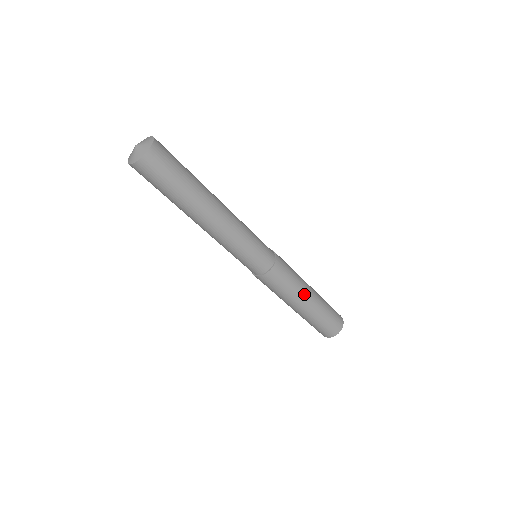
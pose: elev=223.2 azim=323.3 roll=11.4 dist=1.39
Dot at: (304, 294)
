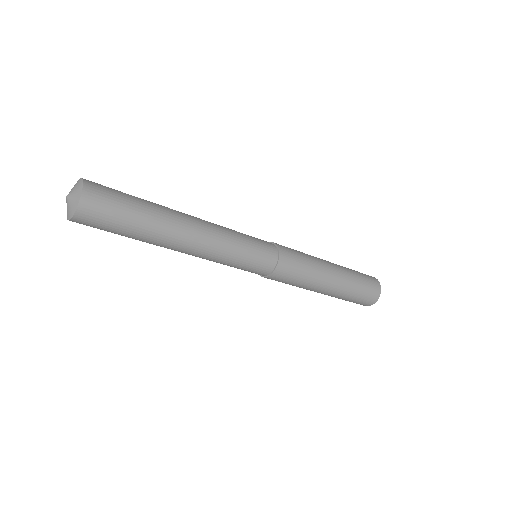
Dot at: (318, 287)
